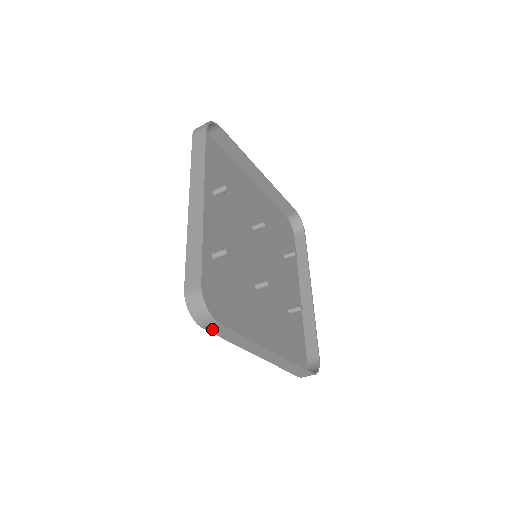
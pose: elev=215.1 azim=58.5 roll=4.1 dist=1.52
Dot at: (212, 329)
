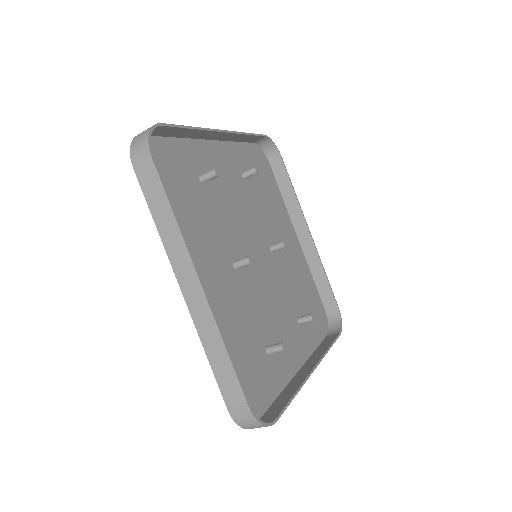
Dot at: (142, 174)
